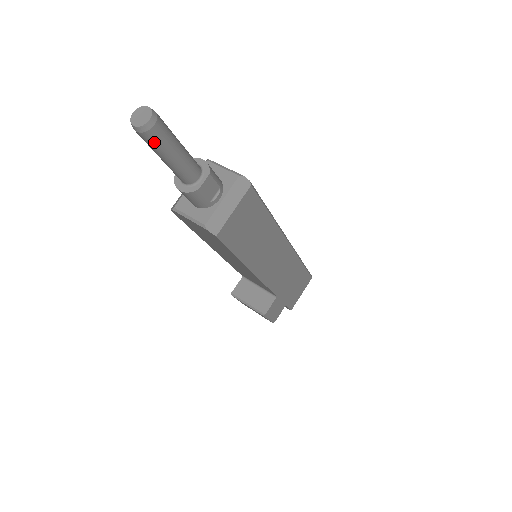
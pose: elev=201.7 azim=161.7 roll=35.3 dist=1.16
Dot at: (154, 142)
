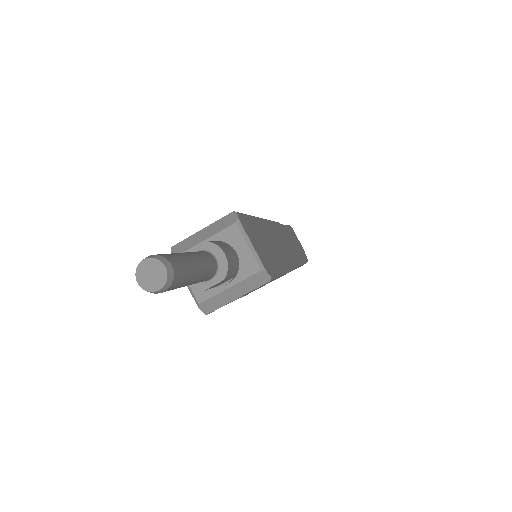
Dot at: occluded
